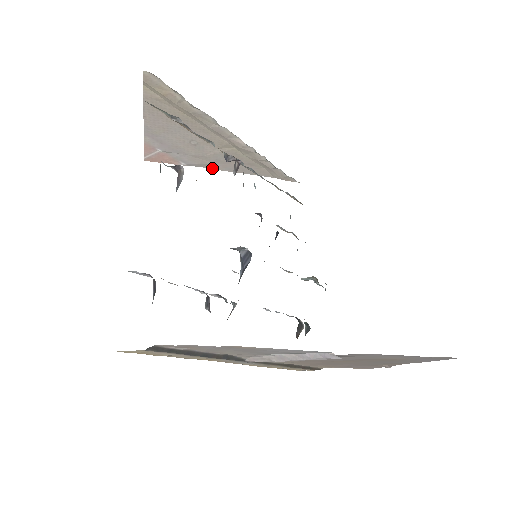
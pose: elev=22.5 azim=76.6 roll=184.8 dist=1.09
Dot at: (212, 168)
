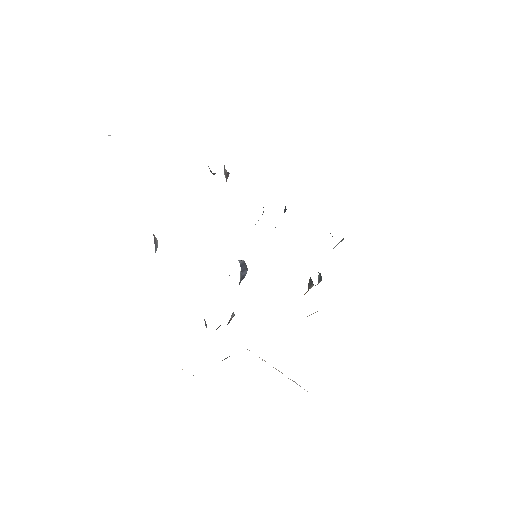
Dot at: occluded
